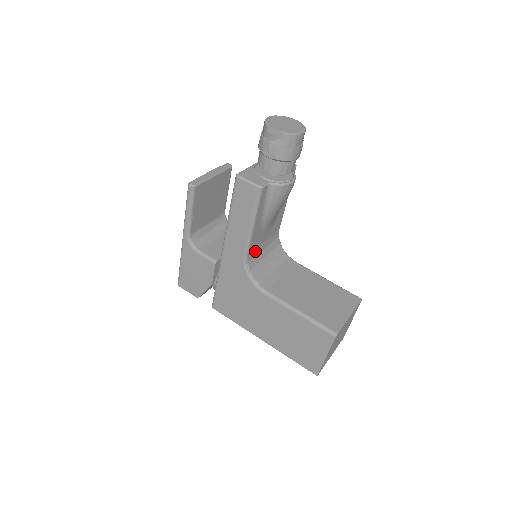
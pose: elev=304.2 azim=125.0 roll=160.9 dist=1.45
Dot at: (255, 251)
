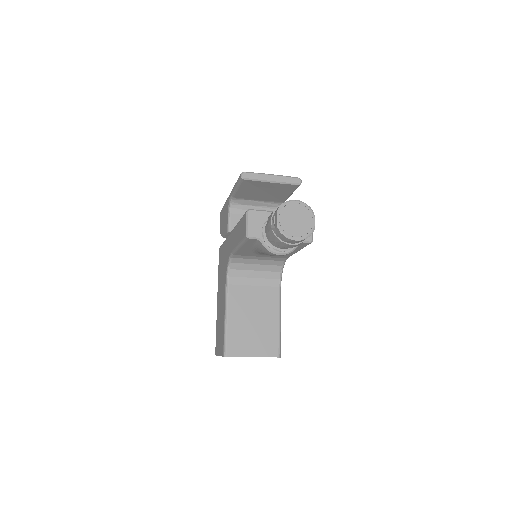
Dot at: (246, 256)
